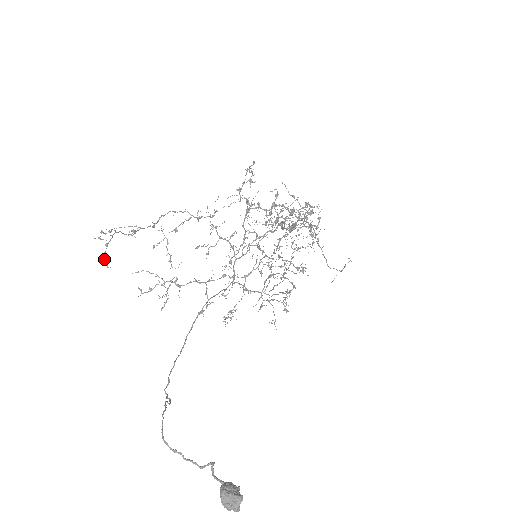
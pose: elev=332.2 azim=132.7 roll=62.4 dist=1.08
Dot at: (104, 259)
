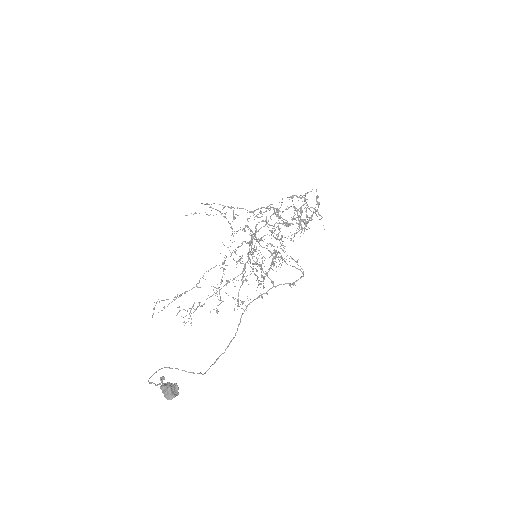
Dot at: (152, 316)
